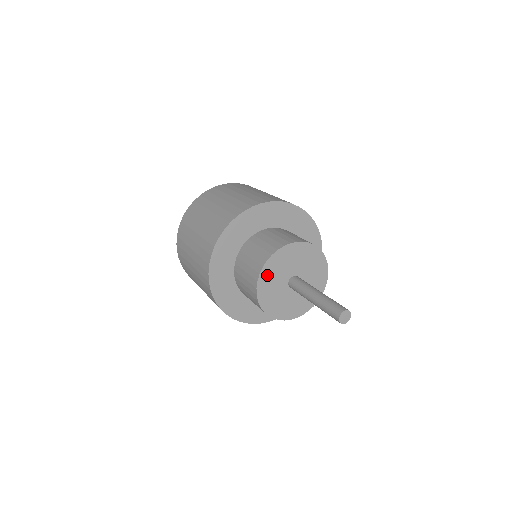
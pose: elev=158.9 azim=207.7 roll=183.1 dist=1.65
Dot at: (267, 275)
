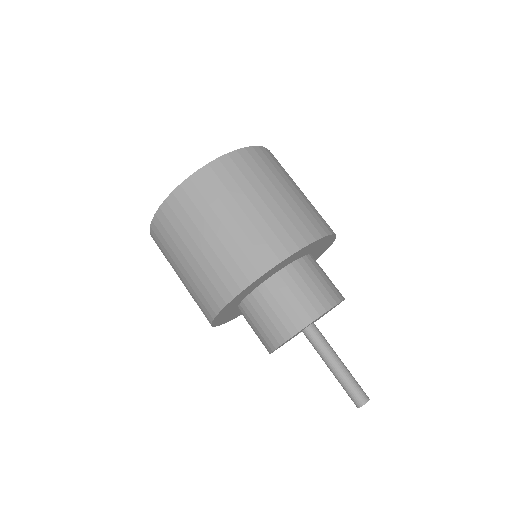
Dot at: occluded
